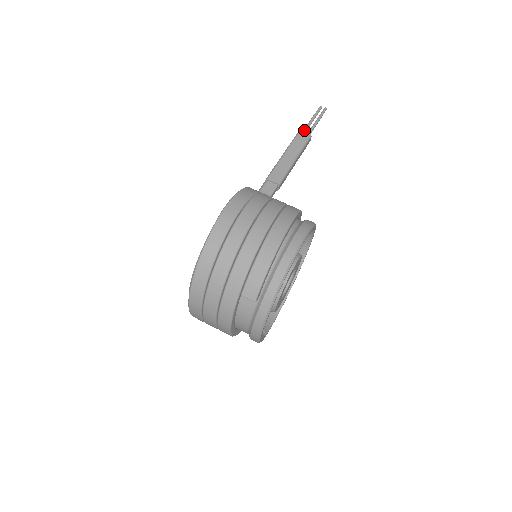
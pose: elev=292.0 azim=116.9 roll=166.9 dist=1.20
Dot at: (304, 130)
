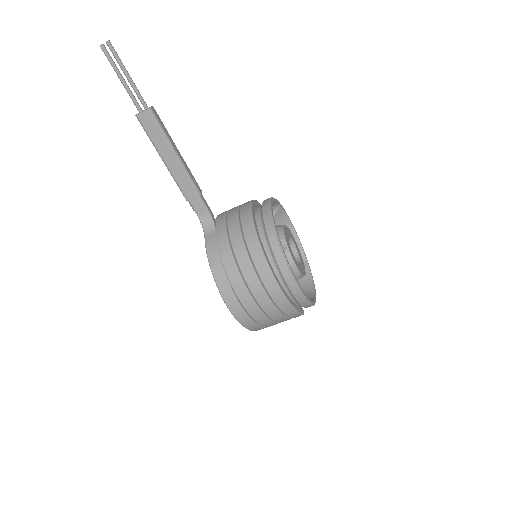
Dot at: occluded
